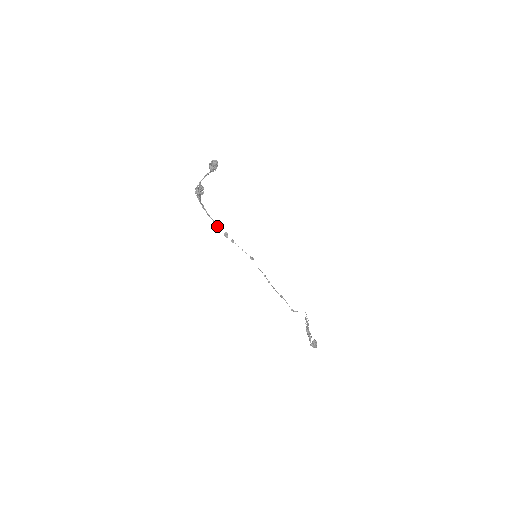
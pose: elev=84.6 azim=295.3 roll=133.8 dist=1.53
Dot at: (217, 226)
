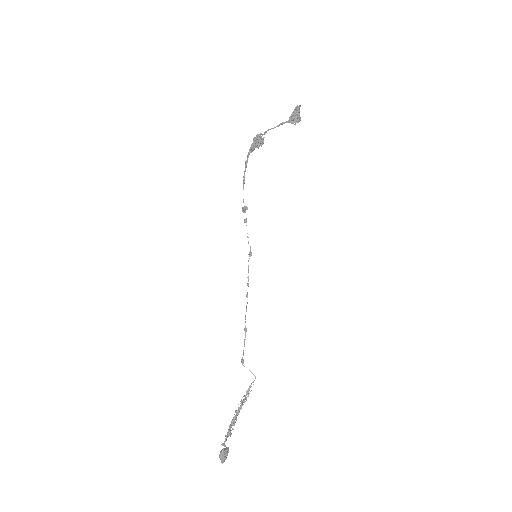
Dot at: occluded
